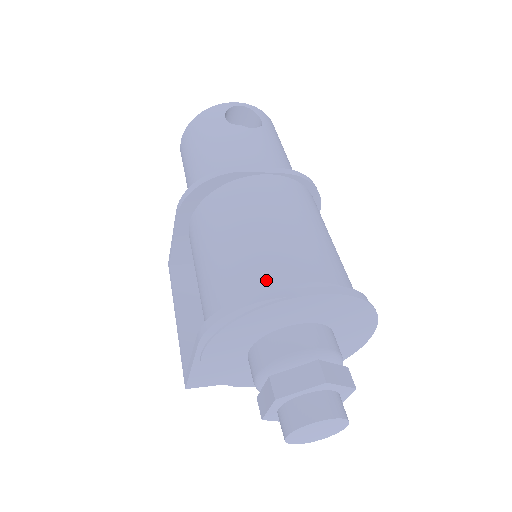
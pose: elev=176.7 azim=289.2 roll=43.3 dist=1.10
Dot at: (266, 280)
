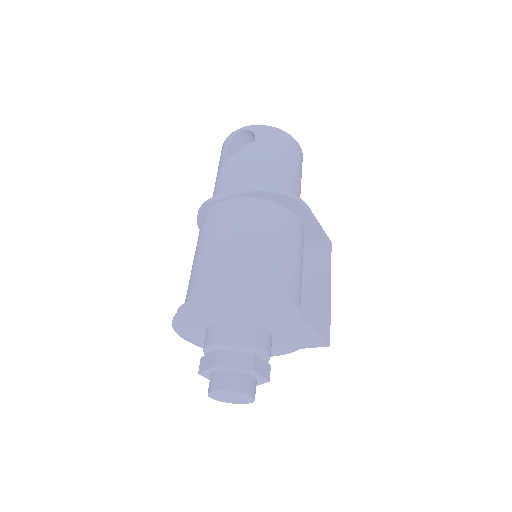
Dot at: (191, 293)
